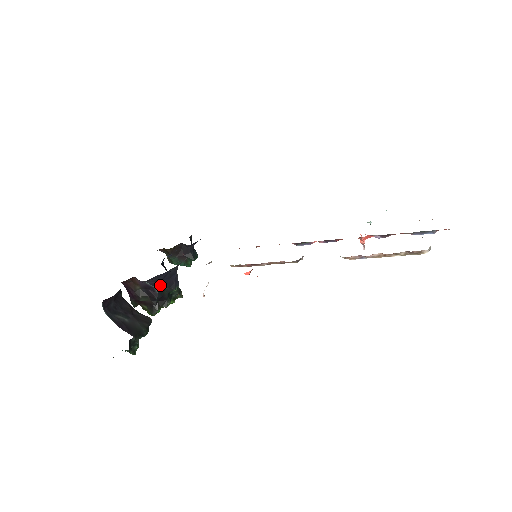
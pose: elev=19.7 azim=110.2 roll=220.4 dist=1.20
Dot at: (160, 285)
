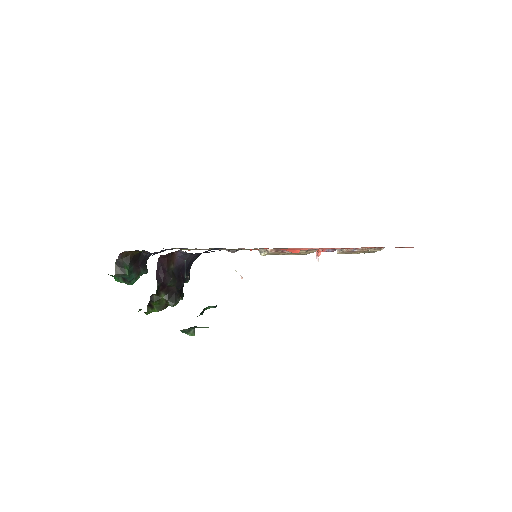
Dot at: (187, 269)
